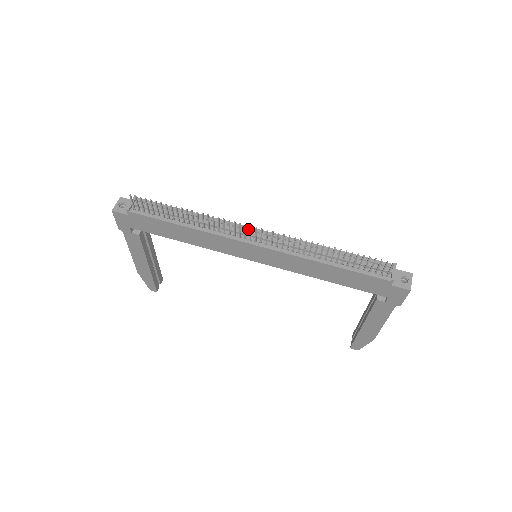
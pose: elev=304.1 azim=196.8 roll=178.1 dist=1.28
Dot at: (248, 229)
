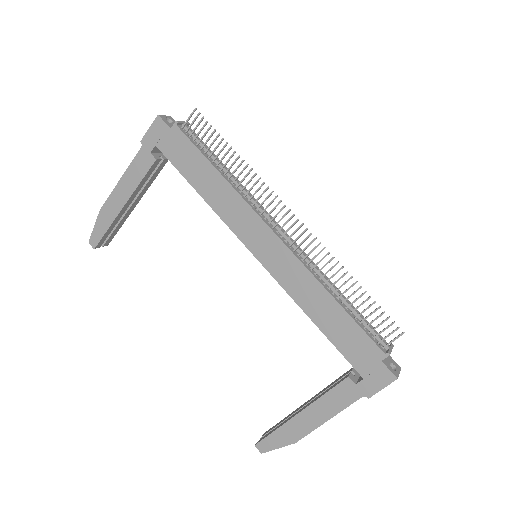
Dot at: (274, 221)
